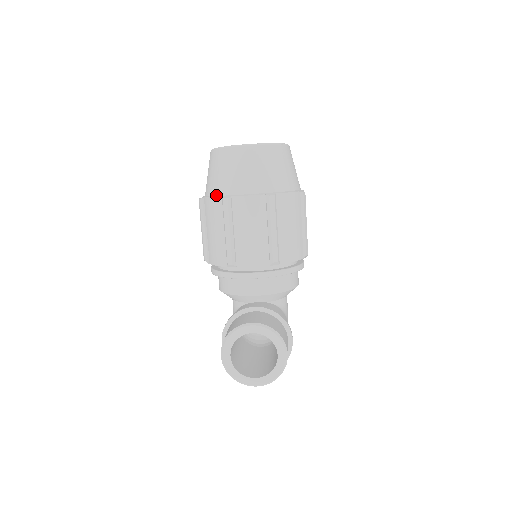
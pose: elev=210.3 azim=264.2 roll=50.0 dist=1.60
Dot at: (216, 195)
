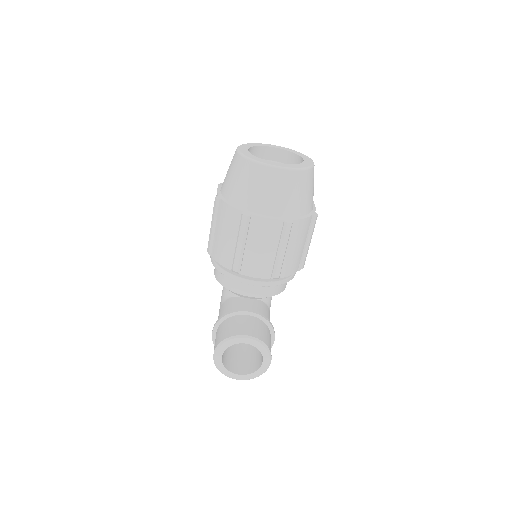
Dot at: (235, 205)
